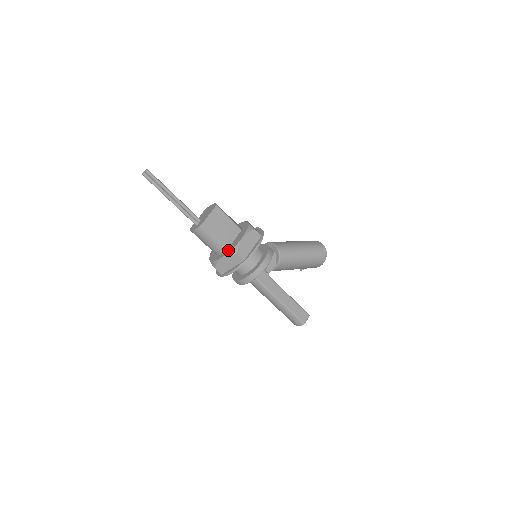
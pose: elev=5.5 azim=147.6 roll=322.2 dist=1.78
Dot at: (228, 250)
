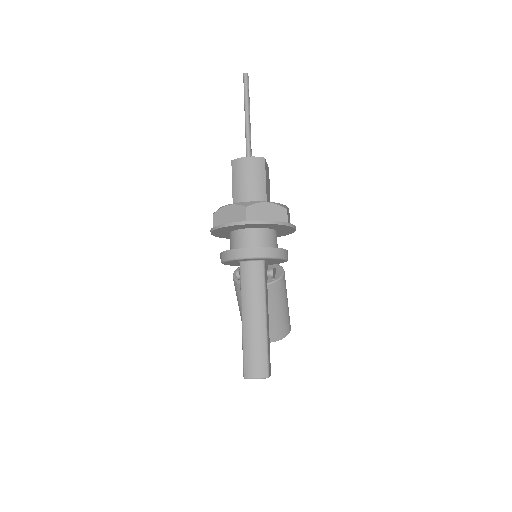
Dot at: occluded
